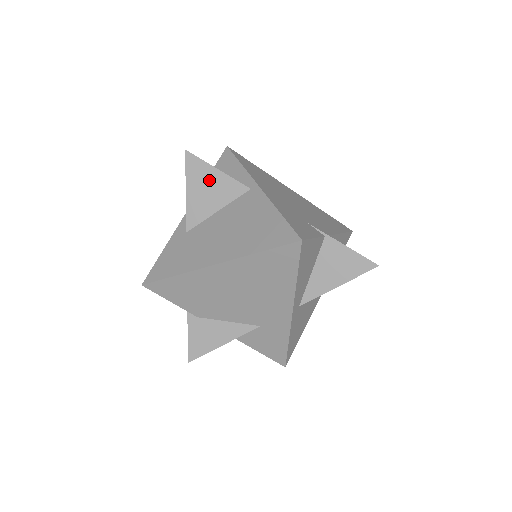
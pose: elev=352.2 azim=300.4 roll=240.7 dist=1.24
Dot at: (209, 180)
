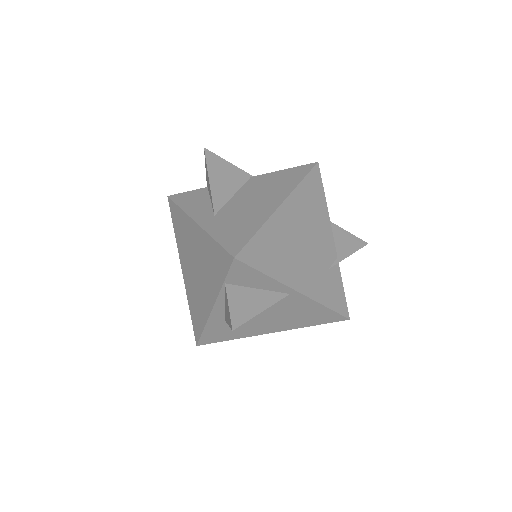
Dot at: occluded
